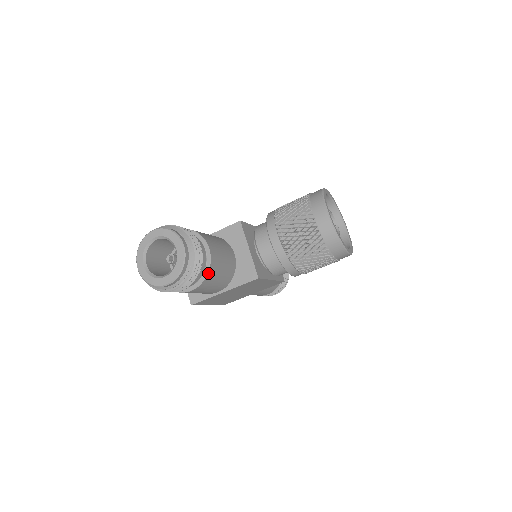
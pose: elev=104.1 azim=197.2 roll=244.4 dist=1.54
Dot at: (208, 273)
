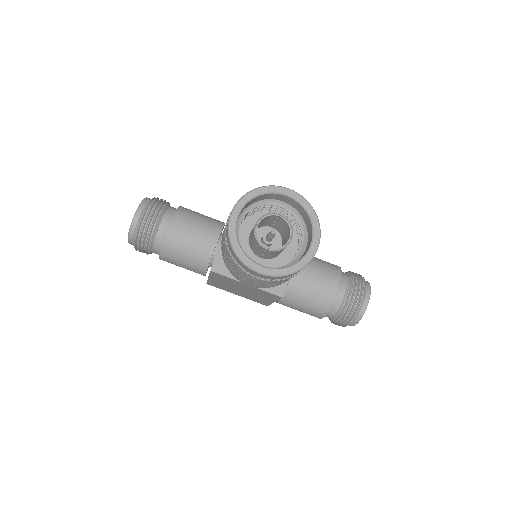
Dot at: (163, 246)
